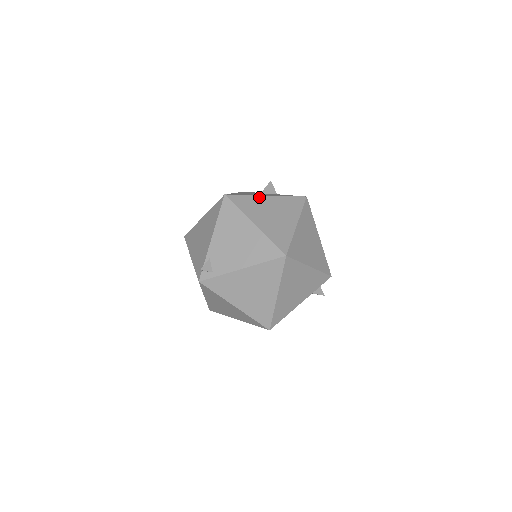
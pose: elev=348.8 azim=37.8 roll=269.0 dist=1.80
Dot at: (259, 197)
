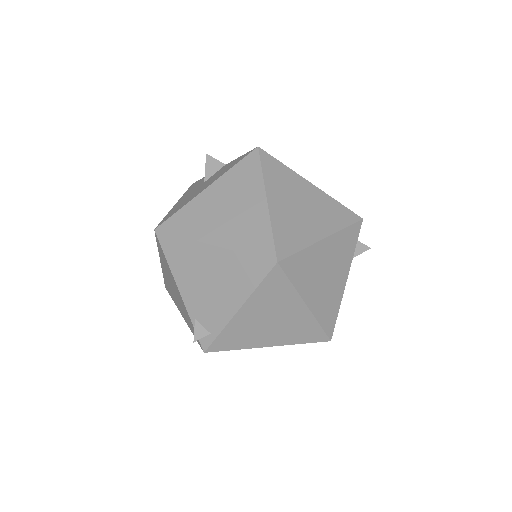
Dot at: (198, 198)
